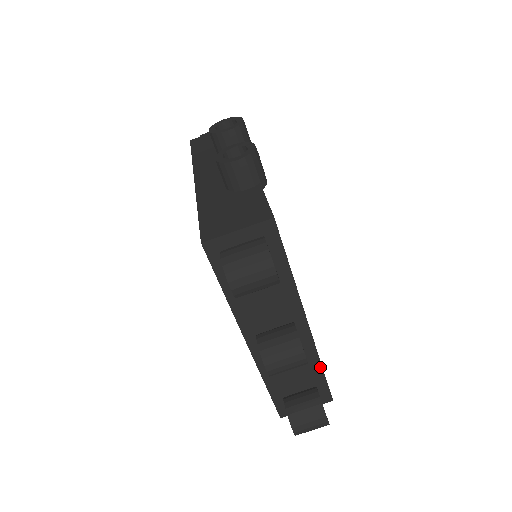
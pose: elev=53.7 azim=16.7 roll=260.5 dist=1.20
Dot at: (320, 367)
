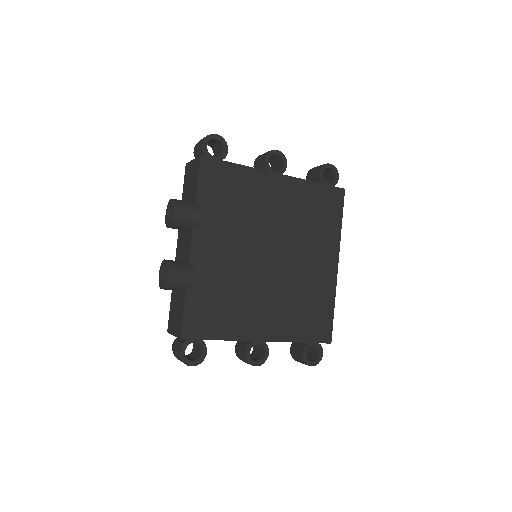
Dot at: (298, 342)
